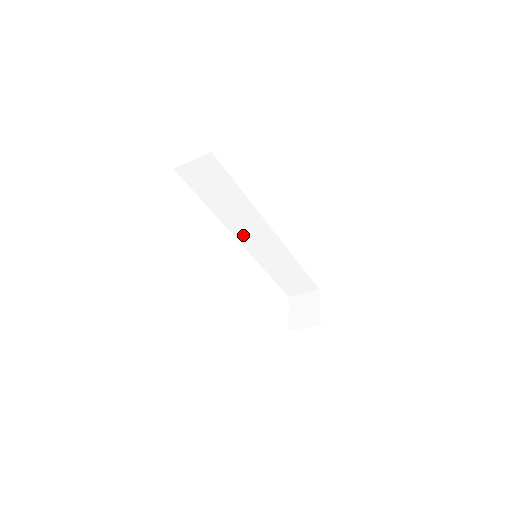
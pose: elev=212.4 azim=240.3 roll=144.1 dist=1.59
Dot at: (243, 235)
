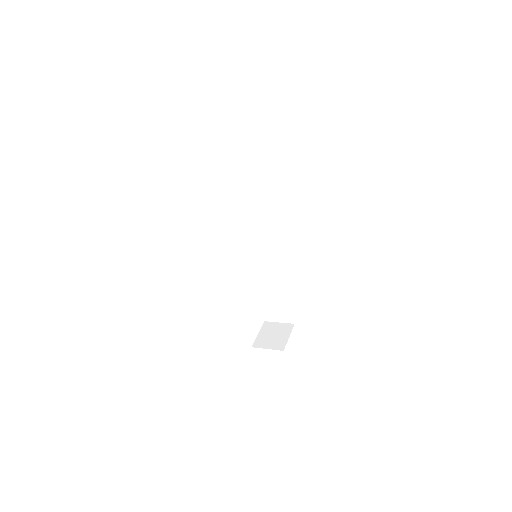
Dot at: (252, 237)
